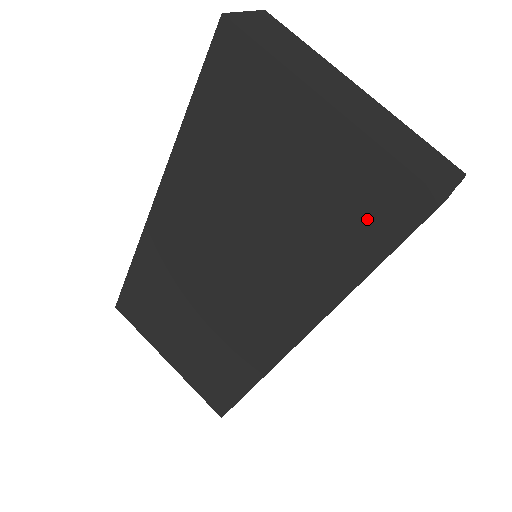
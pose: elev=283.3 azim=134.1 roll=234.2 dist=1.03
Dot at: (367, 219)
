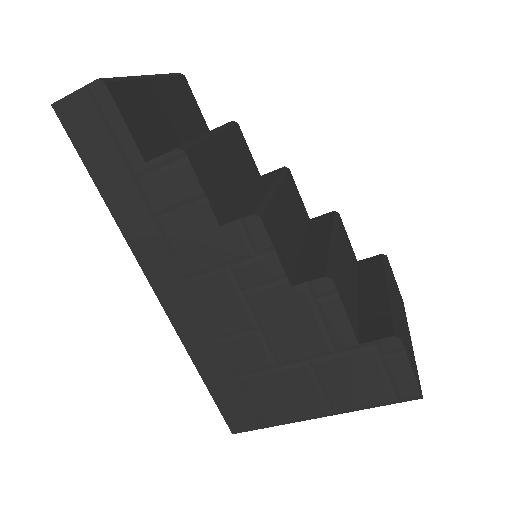
Dot at: occluded
